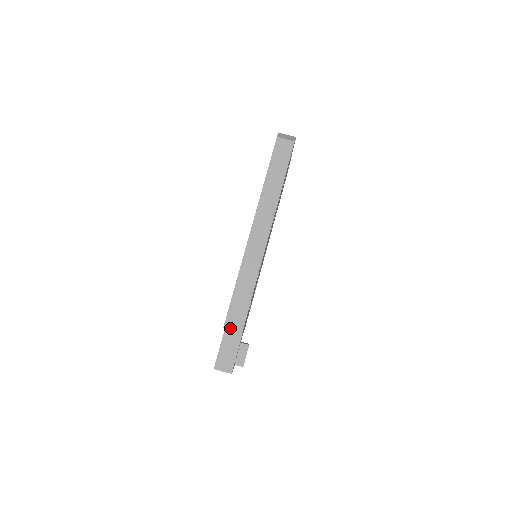
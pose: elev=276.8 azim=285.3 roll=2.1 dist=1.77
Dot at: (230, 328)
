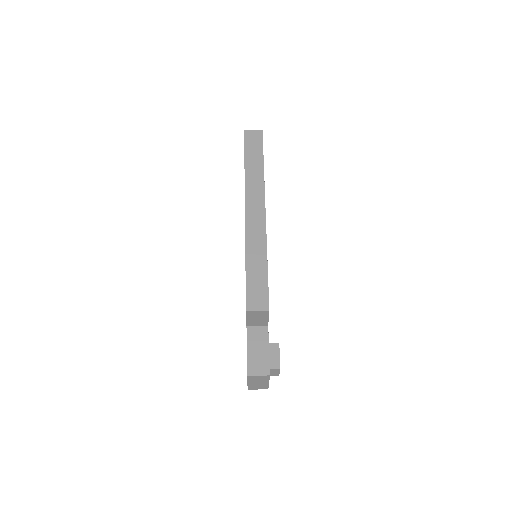
Dot at: (254, 310)
